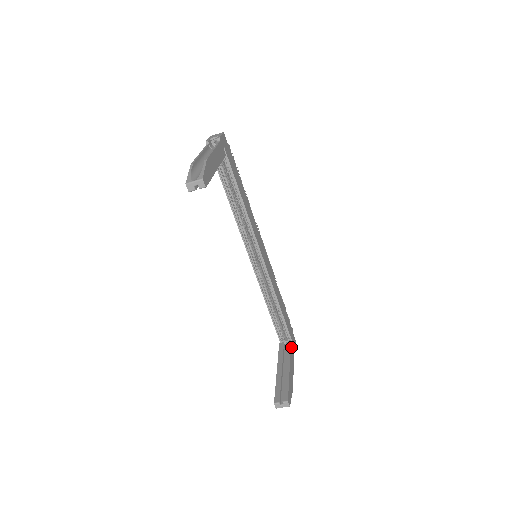
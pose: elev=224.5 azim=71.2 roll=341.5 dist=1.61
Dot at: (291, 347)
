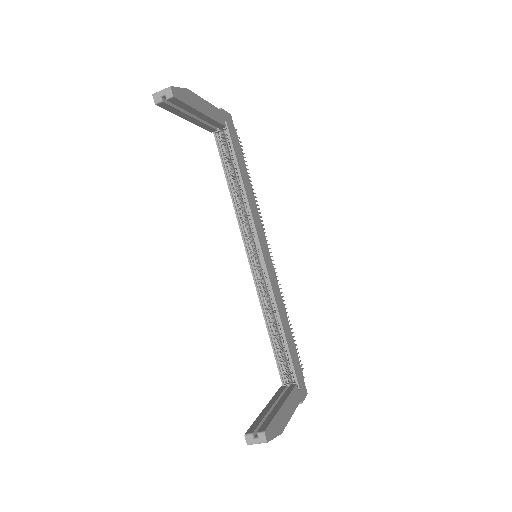
Dot at: (295, 389)
